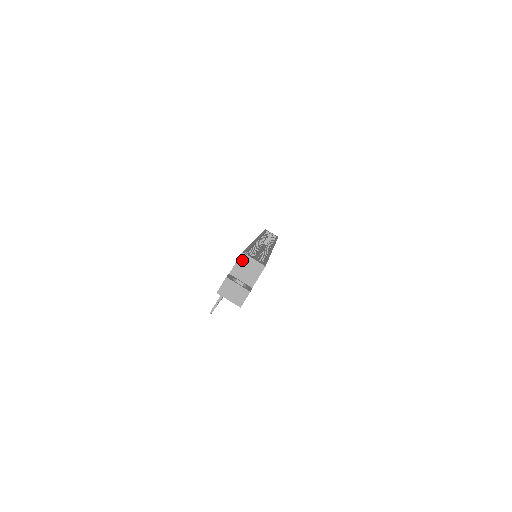
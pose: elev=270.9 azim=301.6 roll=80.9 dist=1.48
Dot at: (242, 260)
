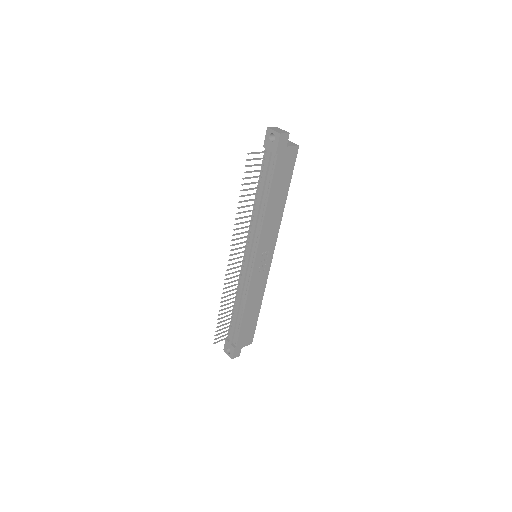
Dot at: occluded
